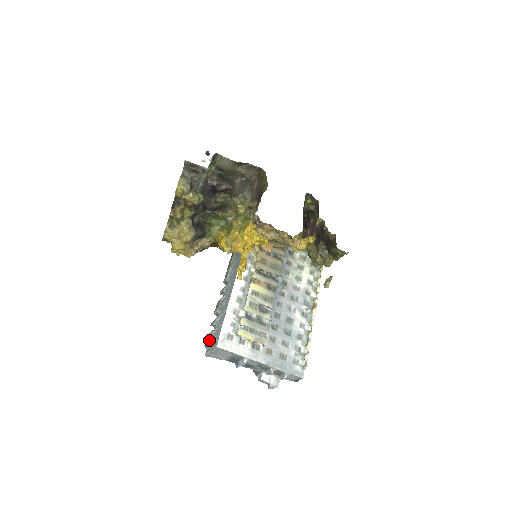
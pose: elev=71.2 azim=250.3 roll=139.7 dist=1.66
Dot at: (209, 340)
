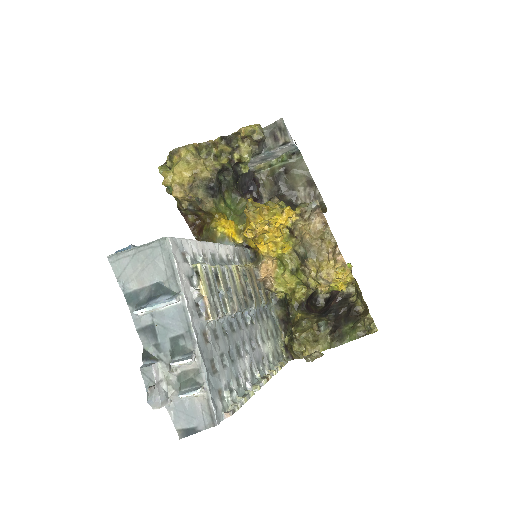
Dot at: occluded
